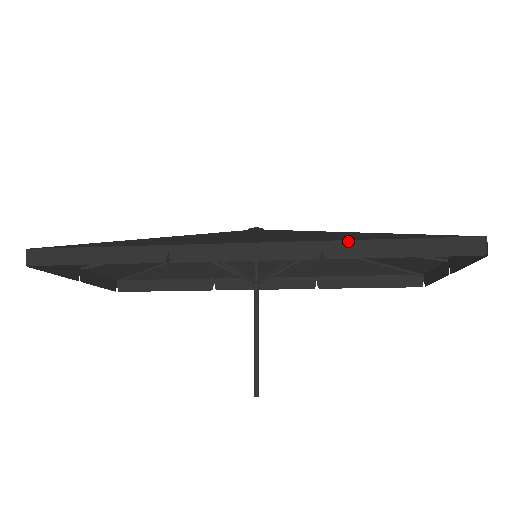
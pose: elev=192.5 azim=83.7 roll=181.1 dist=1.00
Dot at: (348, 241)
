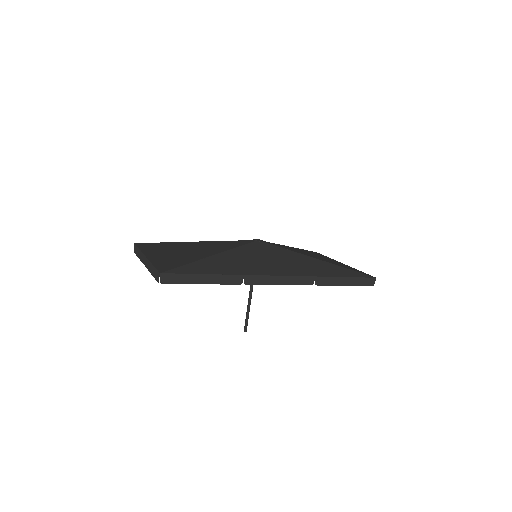
Dot at: (326, 277)
